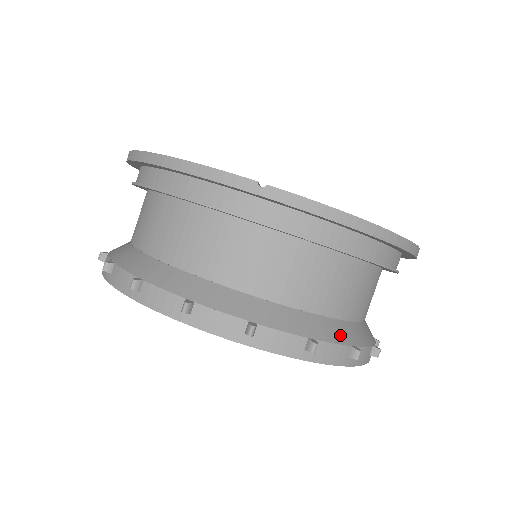
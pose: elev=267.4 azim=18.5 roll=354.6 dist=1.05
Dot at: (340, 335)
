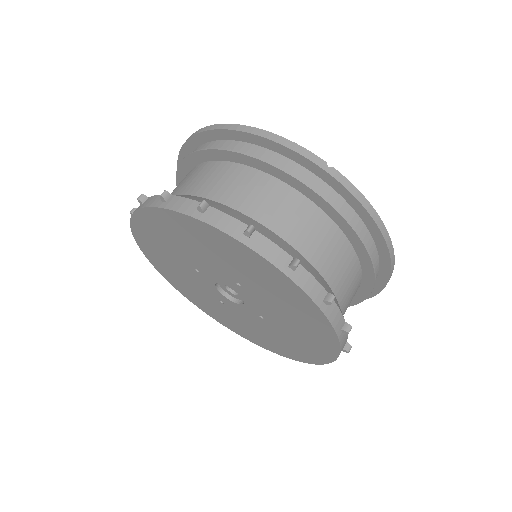
Dot at: (340, 309)
